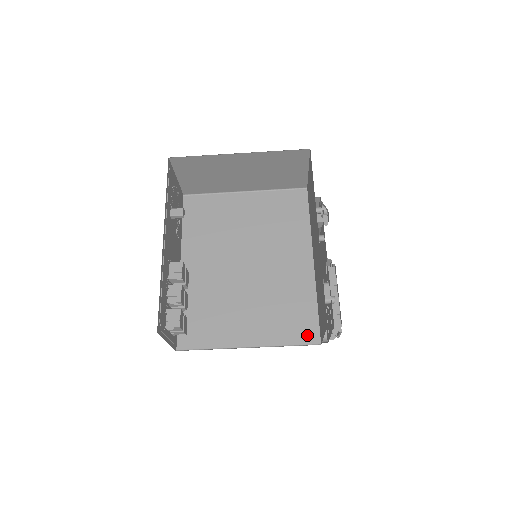
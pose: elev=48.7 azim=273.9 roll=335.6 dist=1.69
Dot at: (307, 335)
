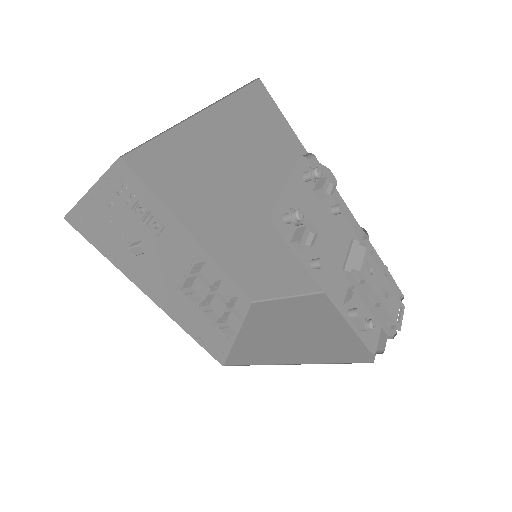
Dot at: occluded
